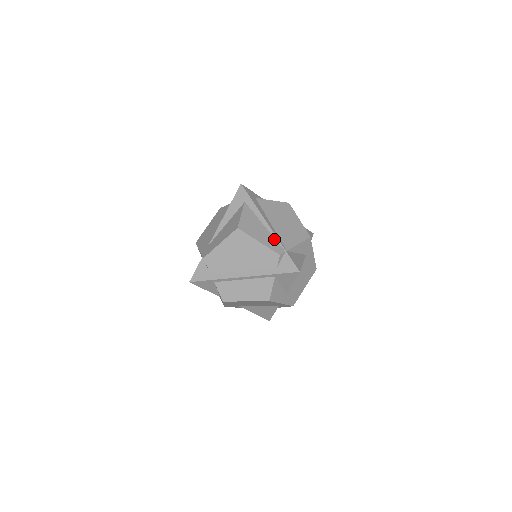
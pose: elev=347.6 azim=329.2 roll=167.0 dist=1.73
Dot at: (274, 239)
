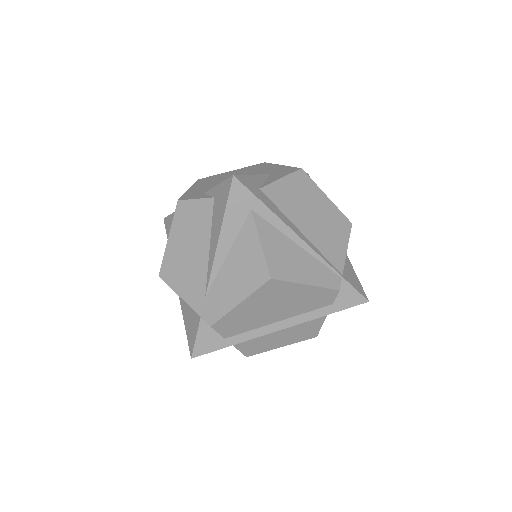
Dot at: (320, 264)
